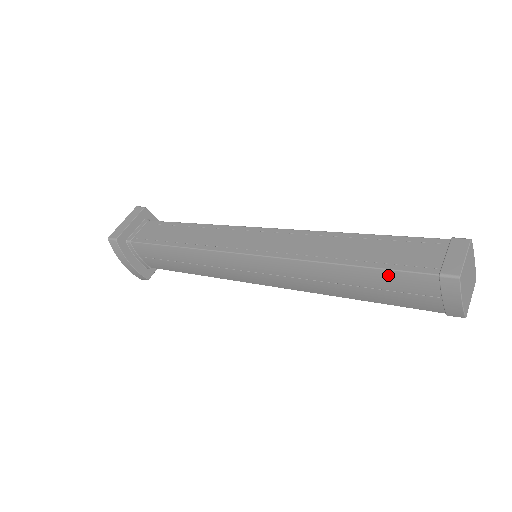
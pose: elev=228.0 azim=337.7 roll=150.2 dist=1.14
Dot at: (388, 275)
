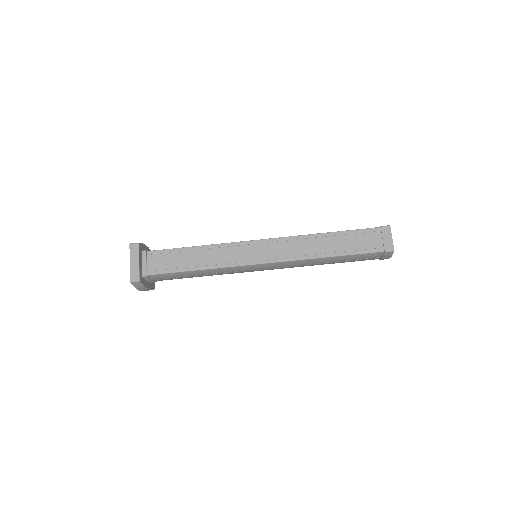
Dot at: (357, 256)
